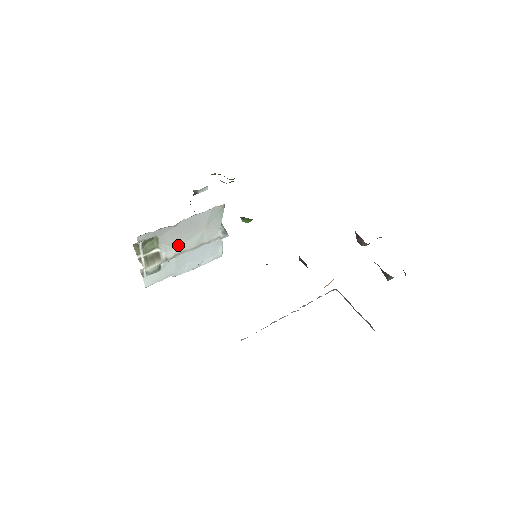
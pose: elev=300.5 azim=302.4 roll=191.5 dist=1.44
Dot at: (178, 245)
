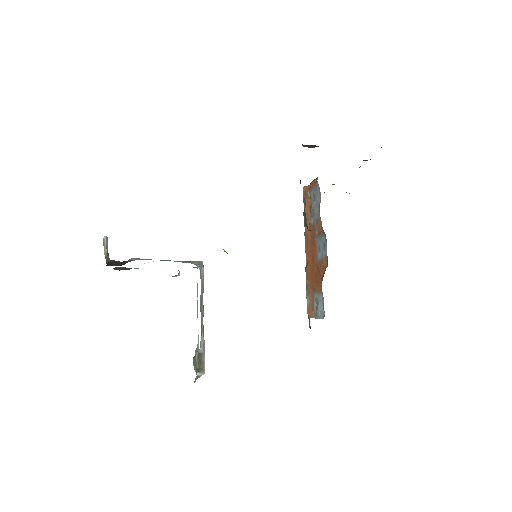
Dot at: occluded
